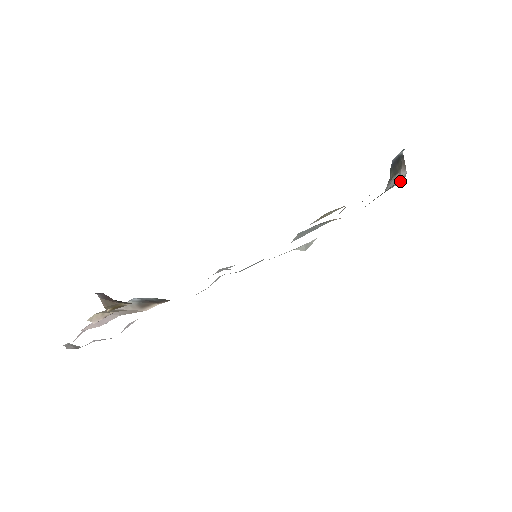
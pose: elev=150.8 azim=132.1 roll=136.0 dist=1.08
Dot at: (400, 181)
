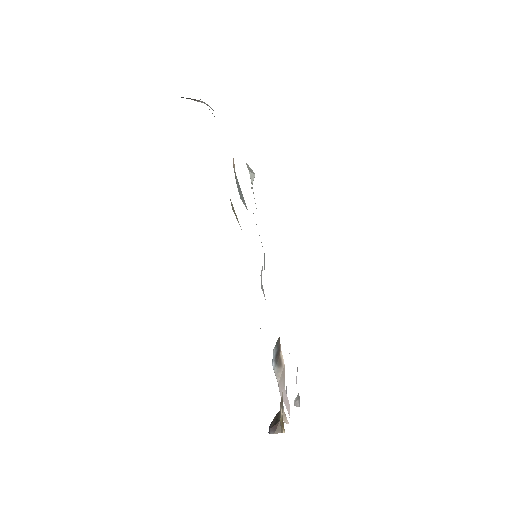
Dot at: occluded
